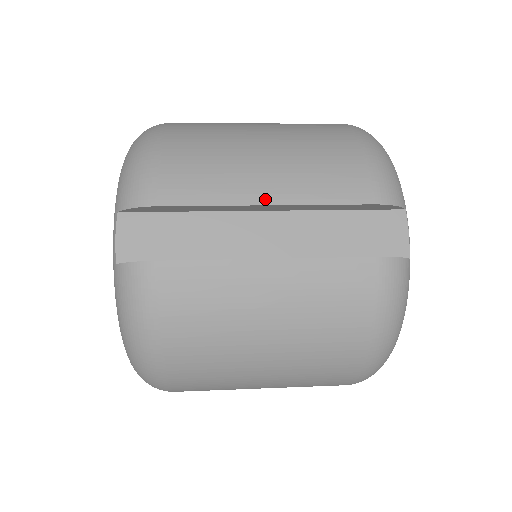
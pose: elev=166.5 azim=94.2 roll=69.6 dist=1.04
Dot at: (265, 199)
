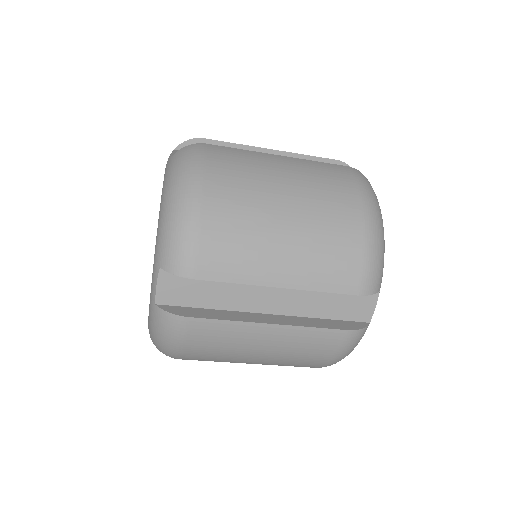
Dot at: (271, 149)
